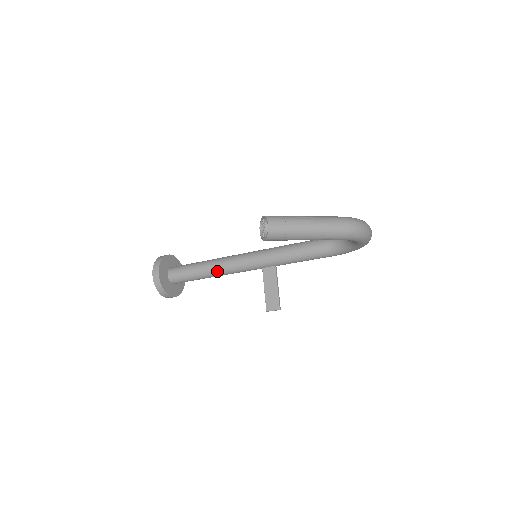
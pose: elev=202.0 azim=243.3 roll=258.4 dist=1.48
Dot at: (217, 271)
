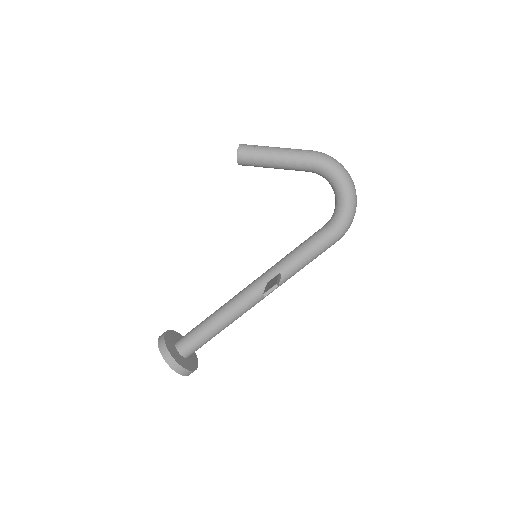
Dot at: (223, 308)
